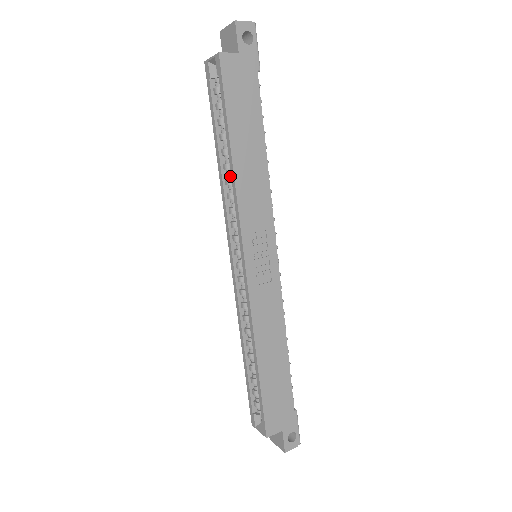
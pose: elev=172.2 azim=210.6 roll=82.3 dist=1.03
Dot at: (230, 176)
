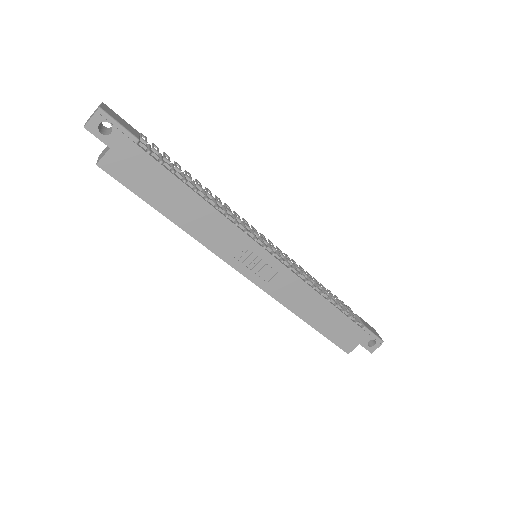
Dot at: occluded
